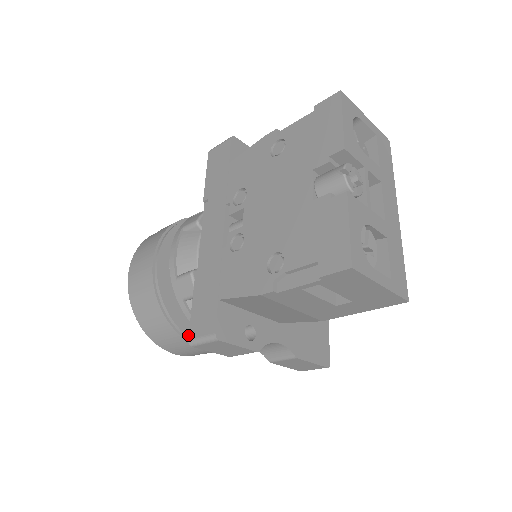
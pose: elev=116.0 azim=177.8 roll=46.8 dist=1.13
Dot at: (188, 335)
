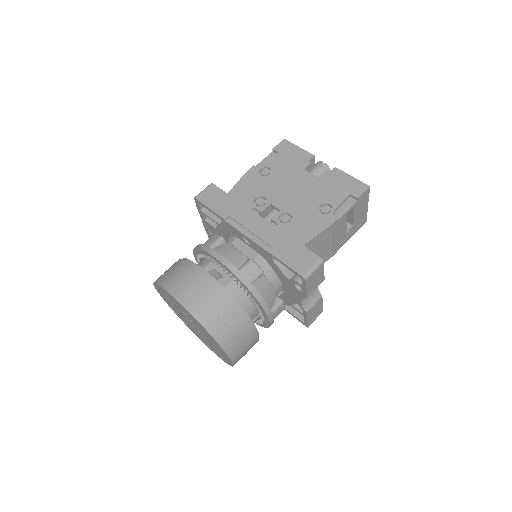
Dot at: (252, 321)
